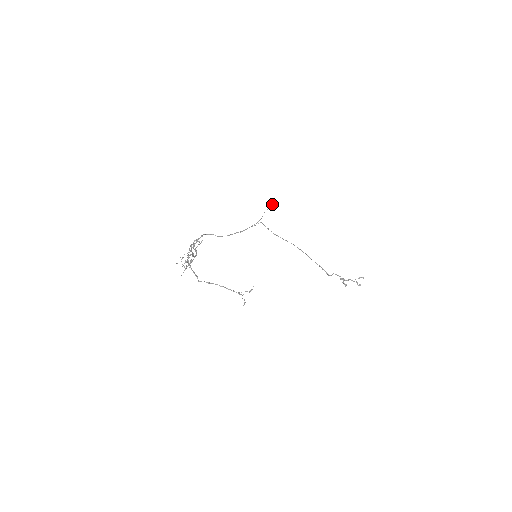
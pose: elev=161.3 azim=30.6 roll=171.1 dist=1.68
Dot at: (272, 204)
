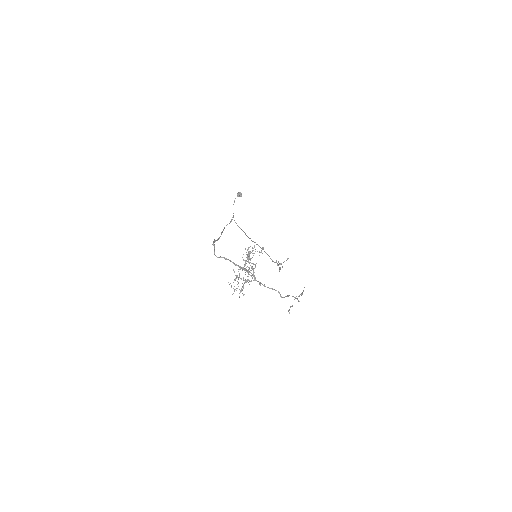
Dot at: (239, 193)
